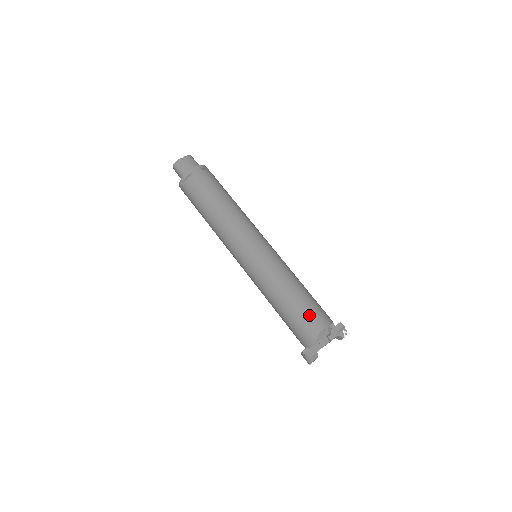
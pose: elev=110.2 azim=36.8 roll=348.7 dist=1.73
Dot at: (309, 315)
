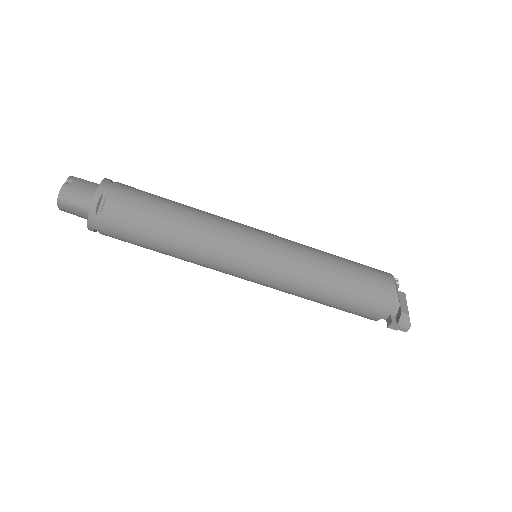
Dot at: (373, 278)
